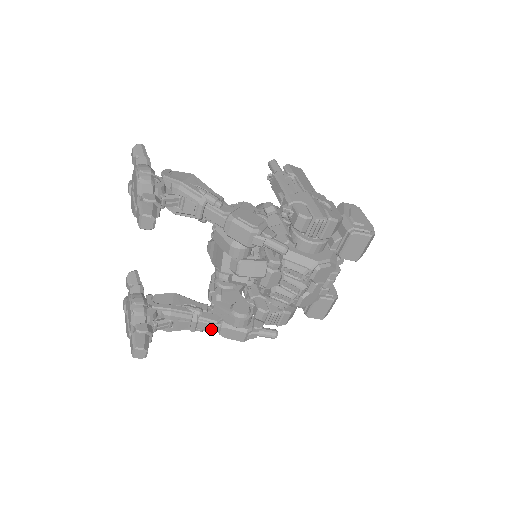
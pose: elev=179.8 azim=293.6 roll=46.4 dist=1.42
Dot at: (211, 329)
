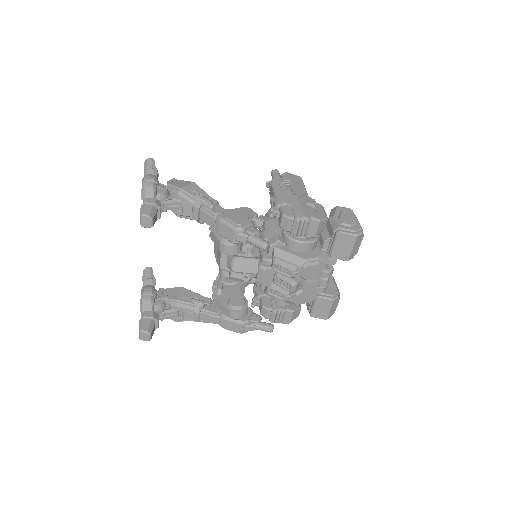
Dot at: (213, 320)
